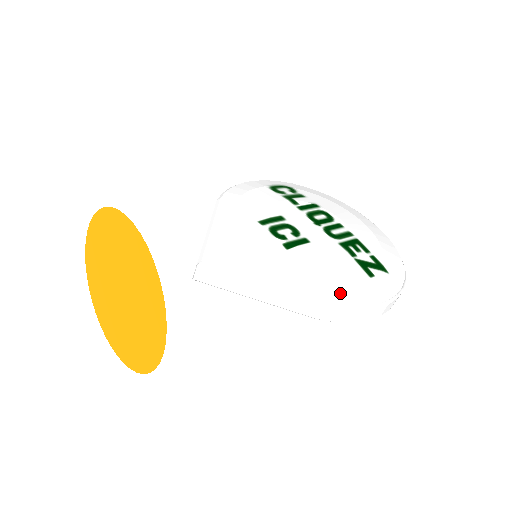
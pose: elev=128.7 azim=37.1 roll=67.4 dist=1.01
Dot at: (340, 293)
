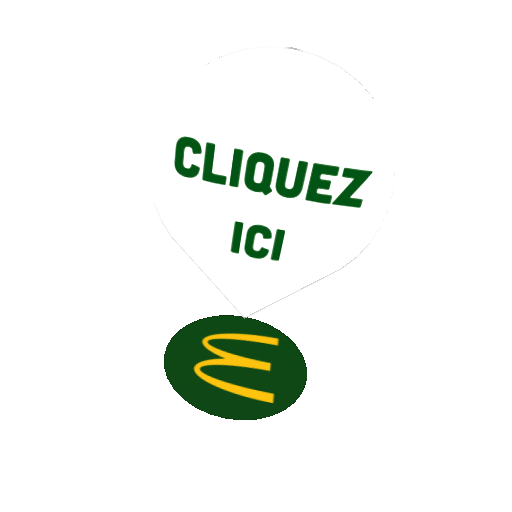
Dot at: (347, 252)
